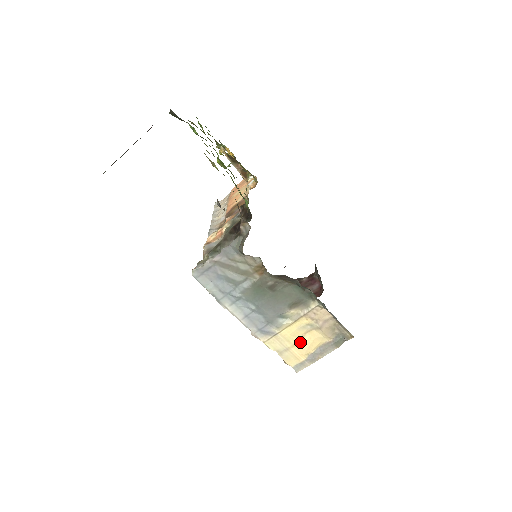
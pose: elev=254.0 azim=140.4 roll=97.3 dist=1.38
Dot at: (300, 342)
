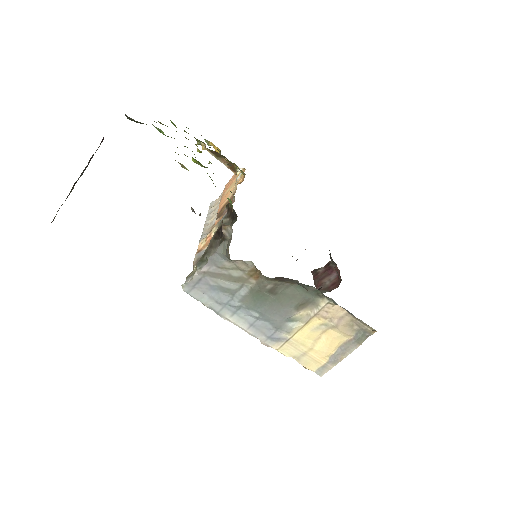
Dot at: (317, 344)
